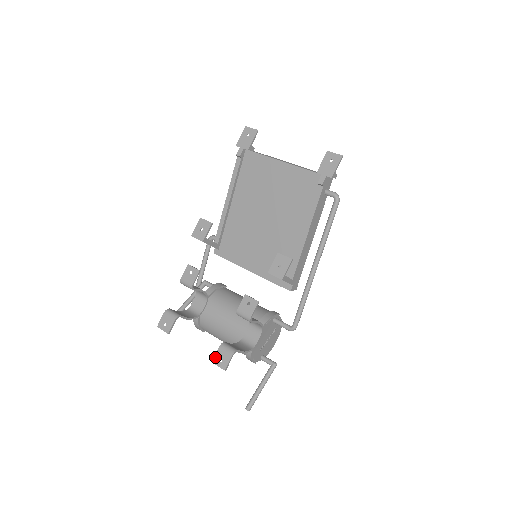
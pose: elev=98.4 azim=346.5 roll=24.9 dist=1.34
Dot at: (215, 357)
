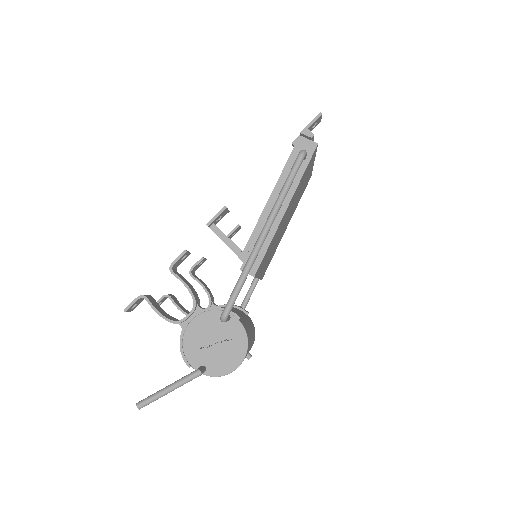
Dot at: (135, 305)
